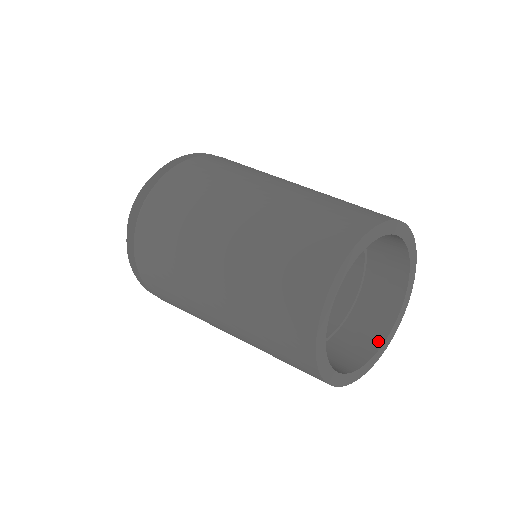
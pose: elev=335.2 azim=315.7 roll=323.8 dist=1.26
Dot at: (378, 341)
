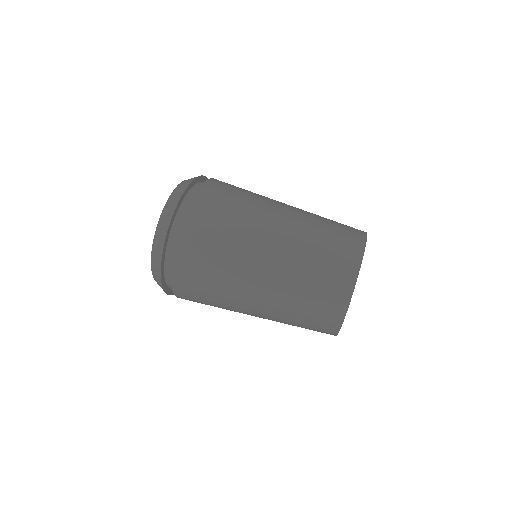
Dot at: occluded
